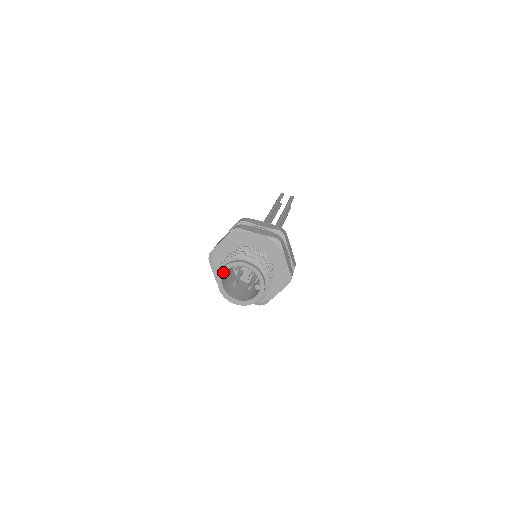
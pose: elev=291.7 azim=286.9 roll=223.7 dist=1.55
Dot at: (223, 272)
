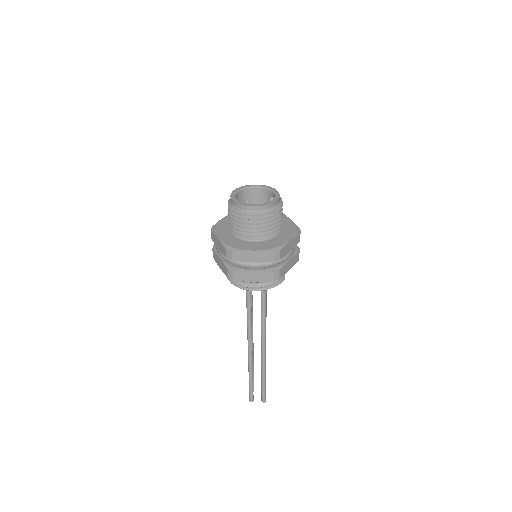
Dot at: (236, 191)
